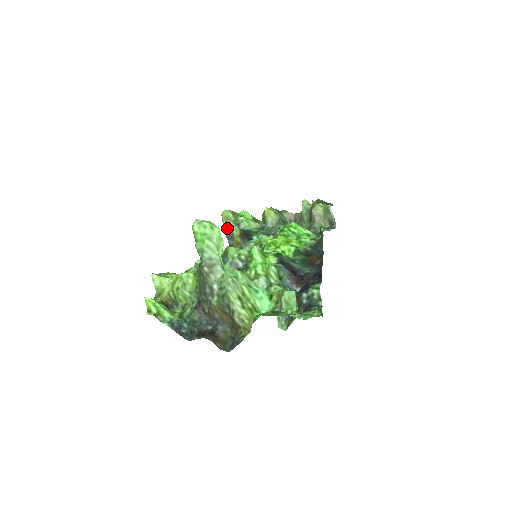
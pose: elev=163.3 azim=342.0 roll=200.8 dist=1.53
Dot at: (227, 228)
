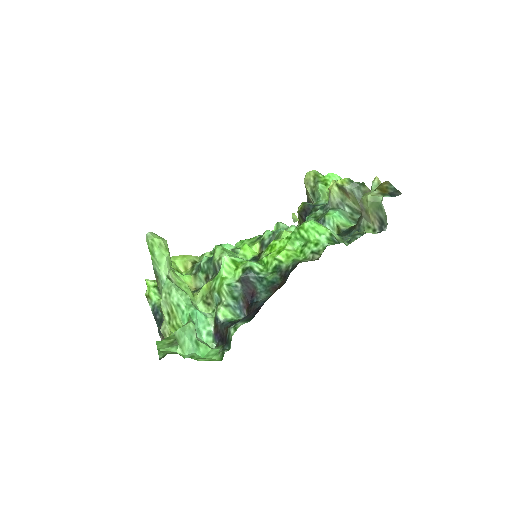
Dot at: (307, 193)
